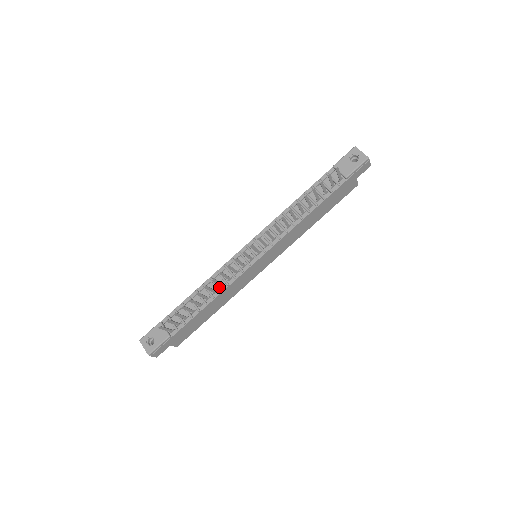
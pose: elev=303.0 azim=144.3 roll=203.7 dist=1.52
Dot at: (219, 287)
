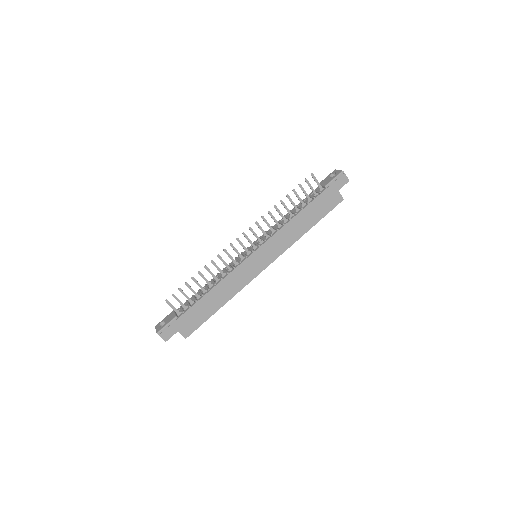
Dot at: (221, 277)
